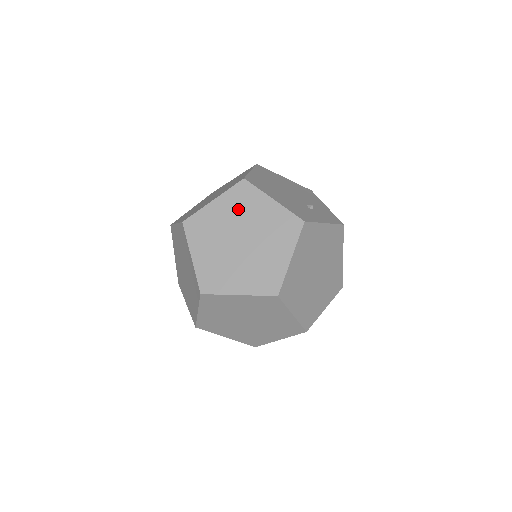
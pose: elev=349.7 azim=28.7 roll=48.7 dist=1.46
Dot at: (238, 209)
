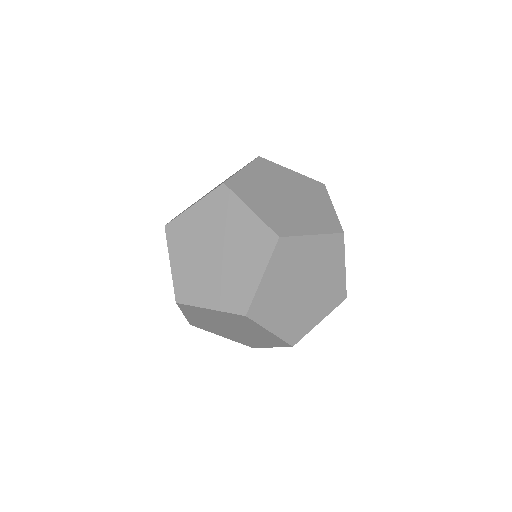
Dot at: (304, 187)
